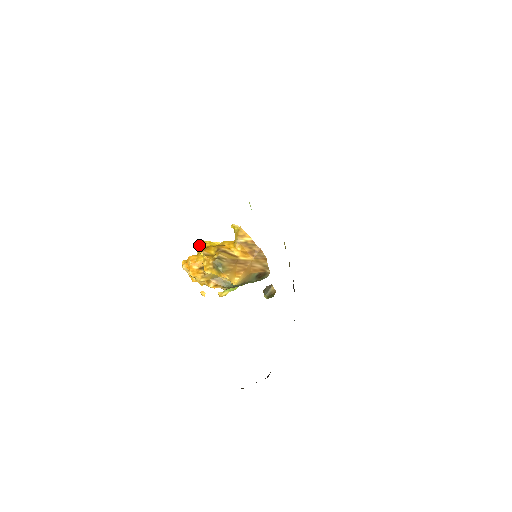
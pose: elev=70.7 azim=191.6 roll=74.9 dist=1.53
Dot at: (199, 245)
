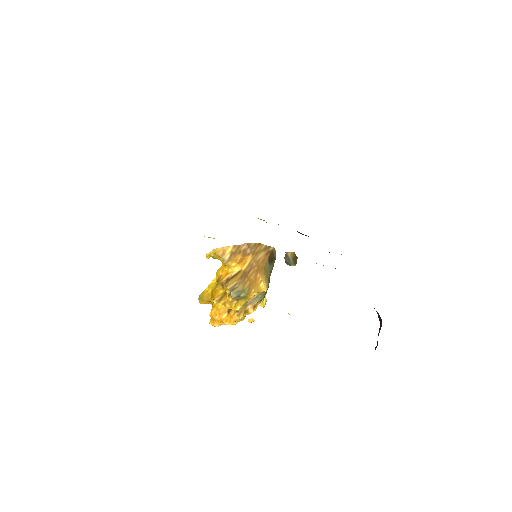
Dot at: (205, 299)
